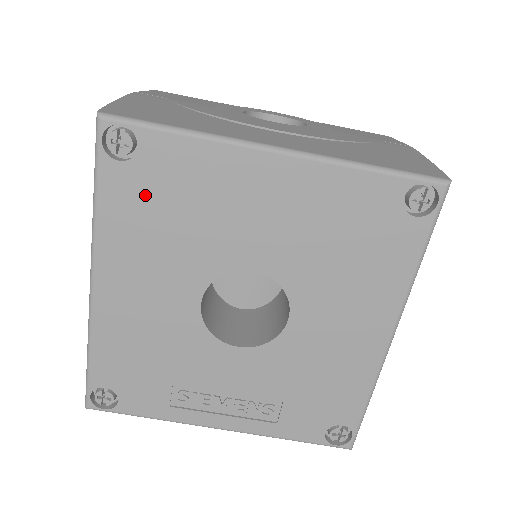
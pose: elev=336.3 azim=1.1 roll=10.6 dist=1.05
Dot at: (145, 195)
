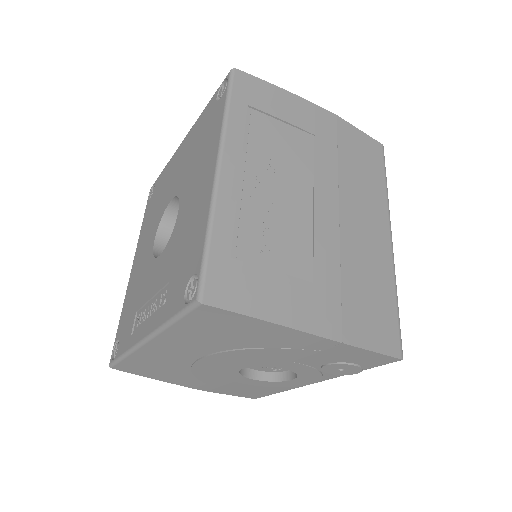
Dot at: (152, 205)
